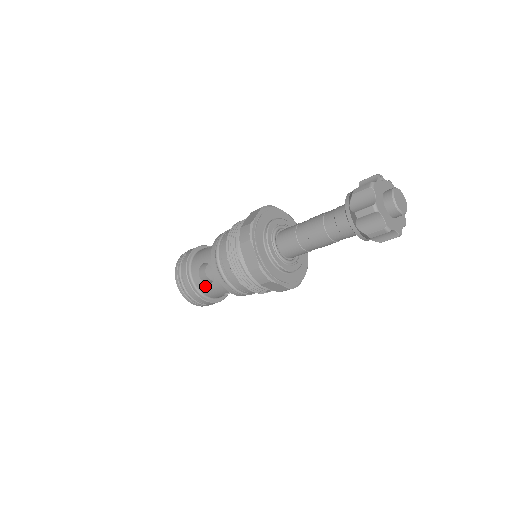
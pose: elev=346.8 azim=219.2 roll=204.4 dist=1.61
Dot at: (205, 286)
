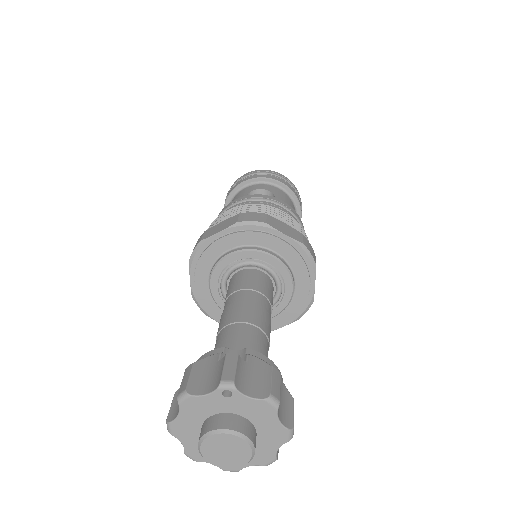
Dot at: occluded
